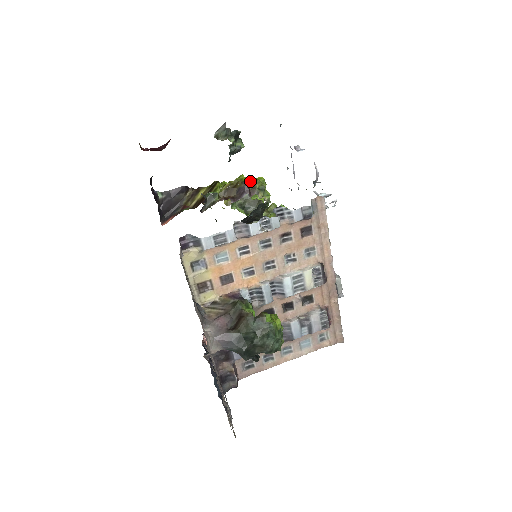
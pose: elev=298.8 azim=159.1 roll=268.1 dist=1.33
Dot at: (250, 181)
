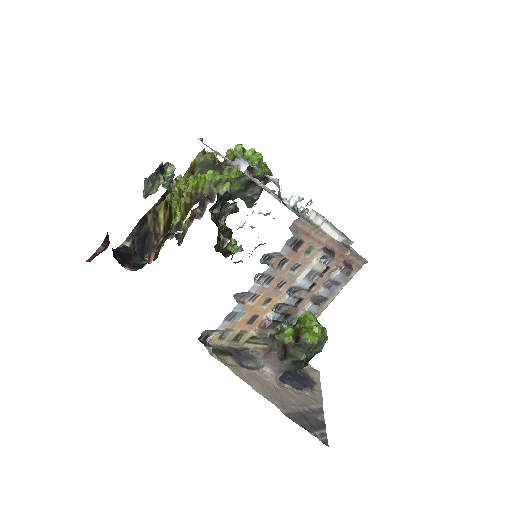
Dot at: (201, 184)
